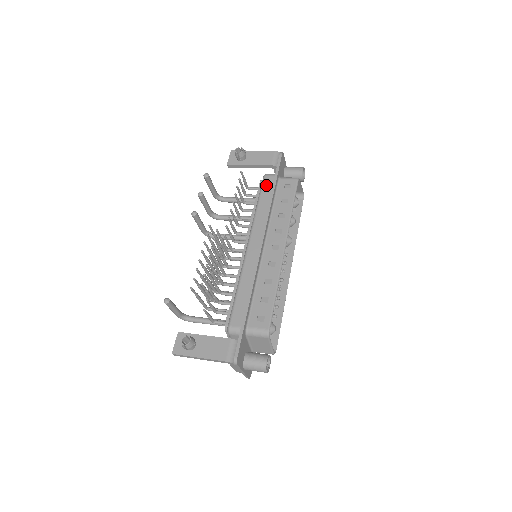
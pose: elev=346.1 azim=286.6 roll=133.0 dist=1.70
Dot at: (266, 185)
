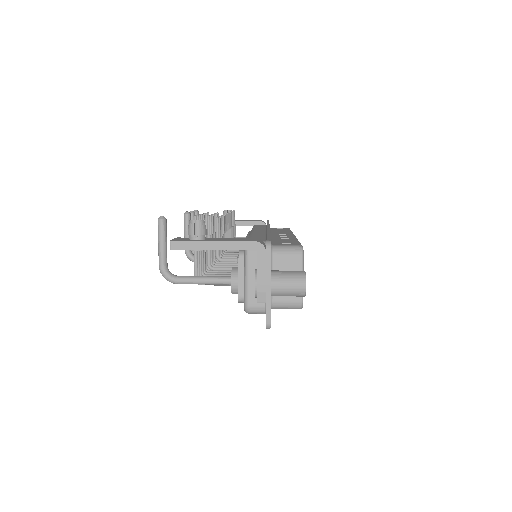
Dot at: (258, 225)
